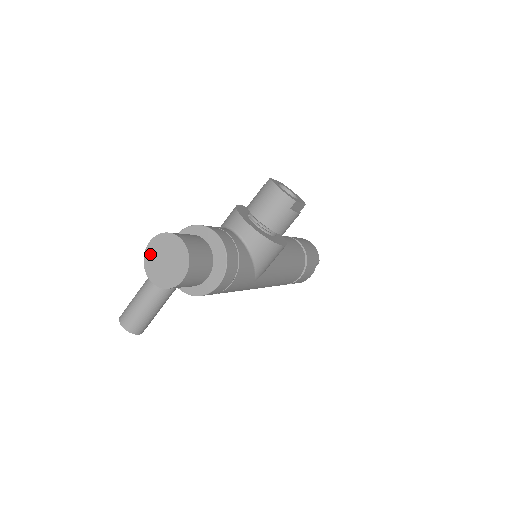
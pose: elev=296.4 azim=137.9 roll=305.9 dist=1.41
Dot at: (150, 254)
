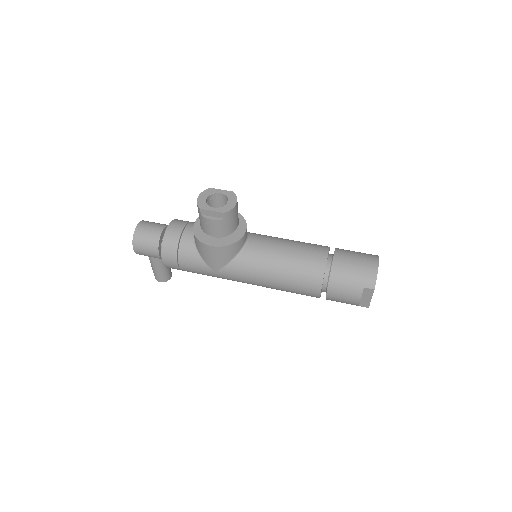
Dot at: occluded
